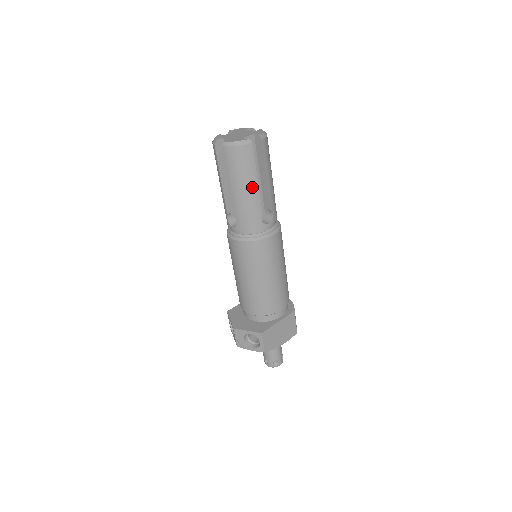
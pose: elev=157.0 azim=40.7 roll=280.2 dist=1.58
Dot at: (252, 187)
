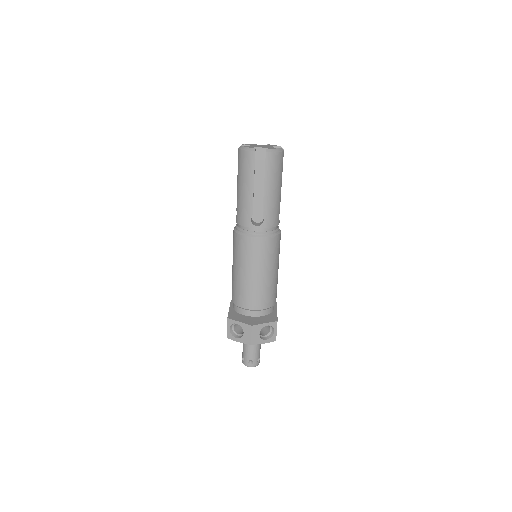
Dot at: (279, 188)
